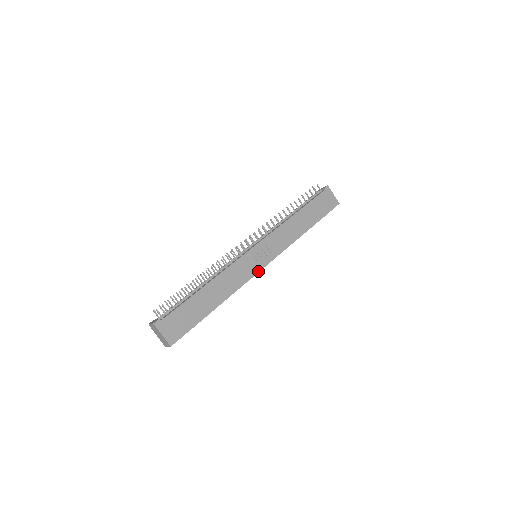
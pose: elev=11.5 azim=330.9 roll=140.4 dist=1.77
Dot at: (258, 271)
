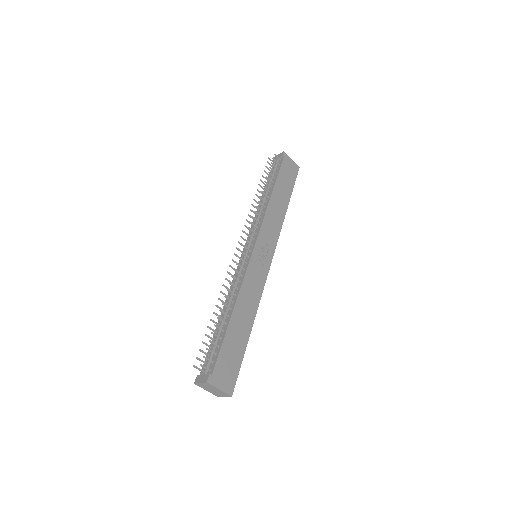
Dot at: (267, 272)
